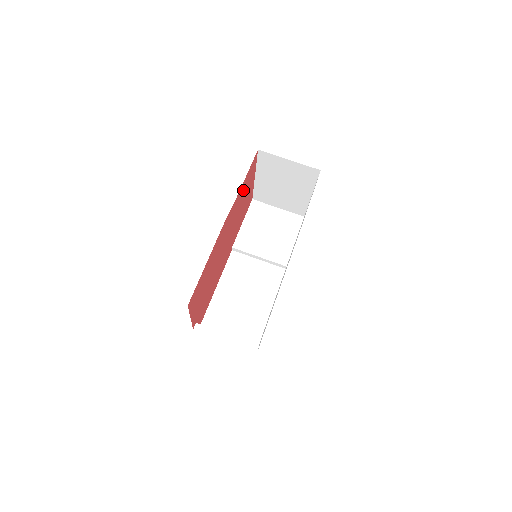
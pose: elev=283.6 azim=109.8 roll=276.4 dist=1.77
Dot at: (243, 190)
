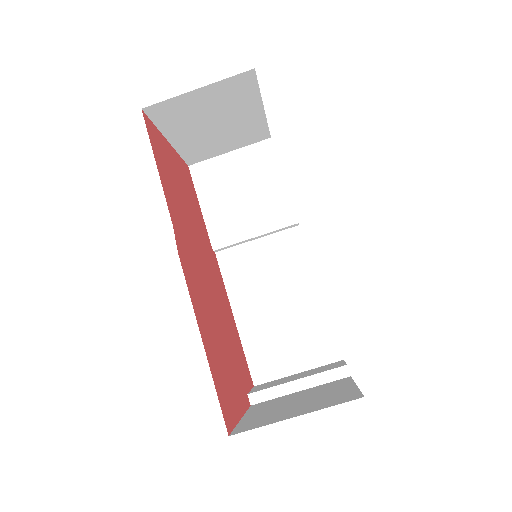
Dot at: (169, 184)
